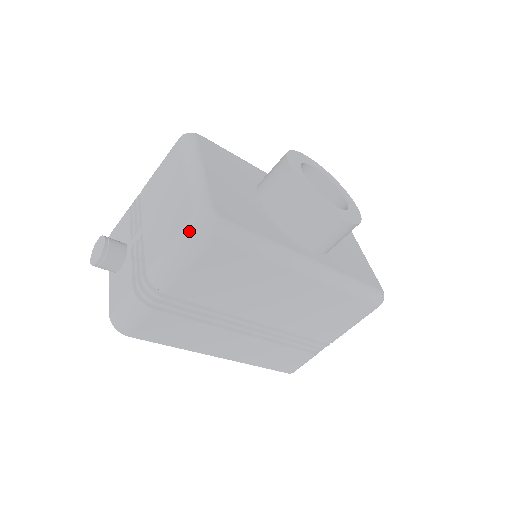
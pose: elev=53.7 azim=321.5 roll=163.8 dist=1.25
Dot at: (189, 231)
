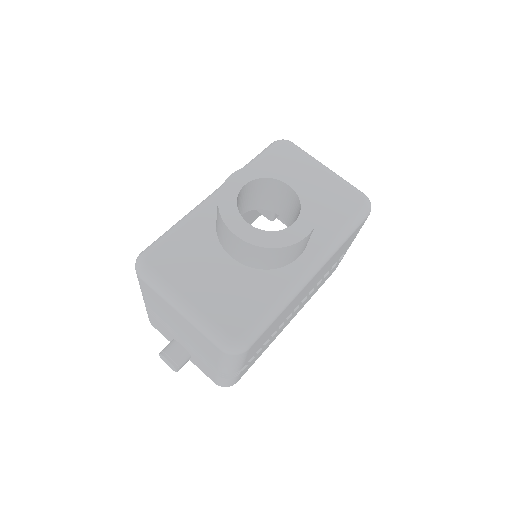
Dot at: (228, 358)
